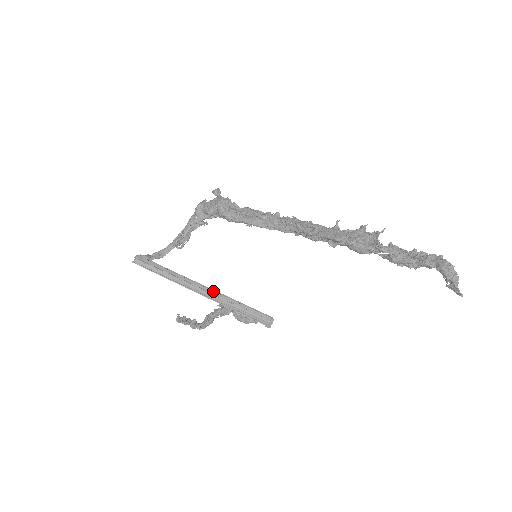
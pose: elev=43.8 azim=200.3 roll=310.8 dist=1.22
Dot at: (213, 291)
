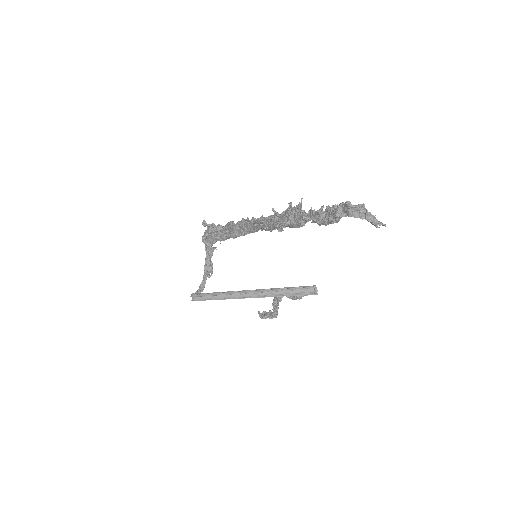
Dot at: (257, 290)
